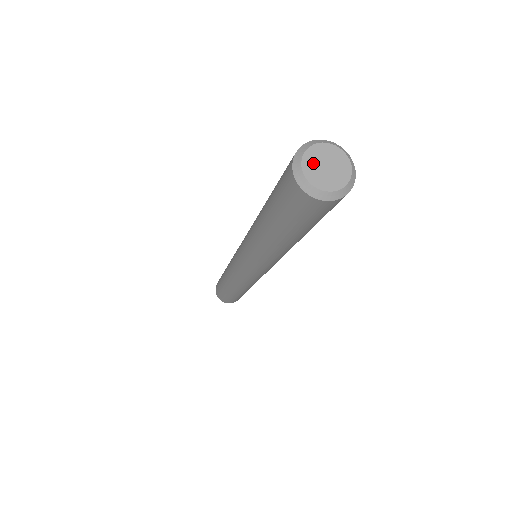
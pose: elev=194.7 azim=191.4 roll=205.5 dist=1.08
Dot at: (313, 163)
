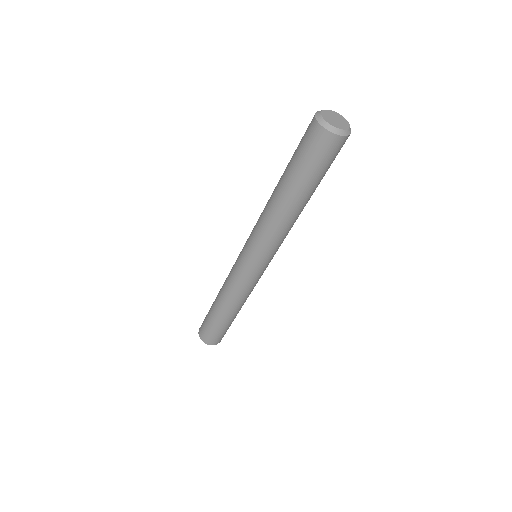
Dot at: (331, 114)
